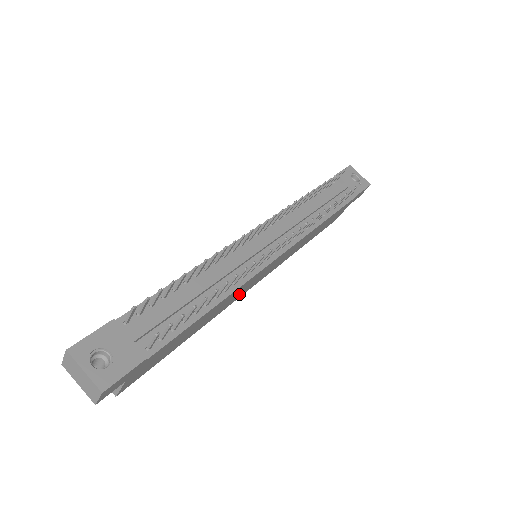
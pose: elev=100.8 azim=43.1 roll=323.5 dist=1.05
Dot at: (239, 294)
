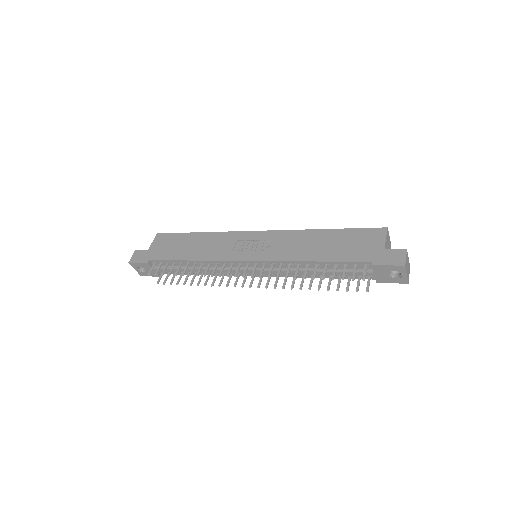
Dot at: occluded
